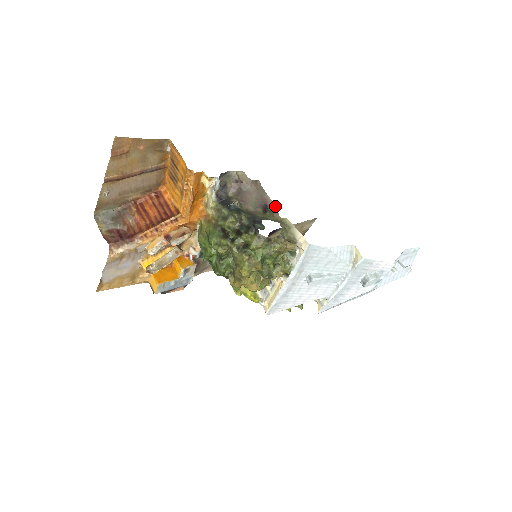
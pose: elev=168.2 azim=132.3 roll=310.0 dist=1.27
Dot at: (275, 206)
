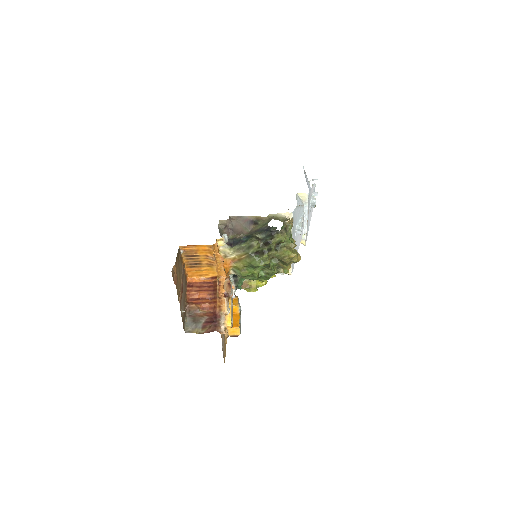
Dot at: (256, 216)
